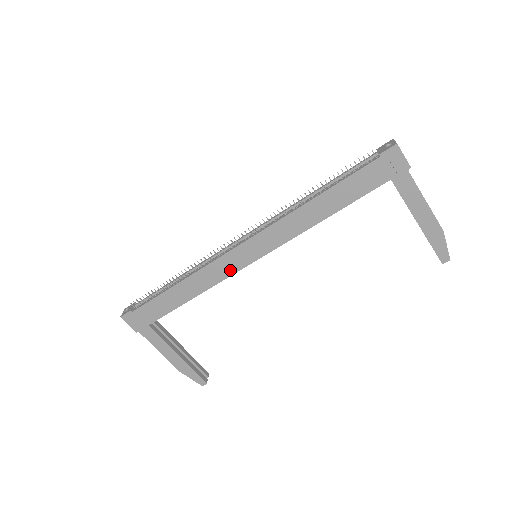
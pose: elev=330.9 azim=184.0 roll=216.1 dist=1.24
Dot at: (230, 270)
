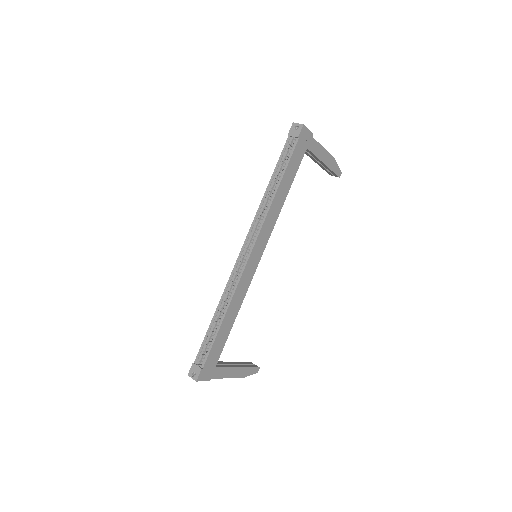
Dot at: (249, 279)
